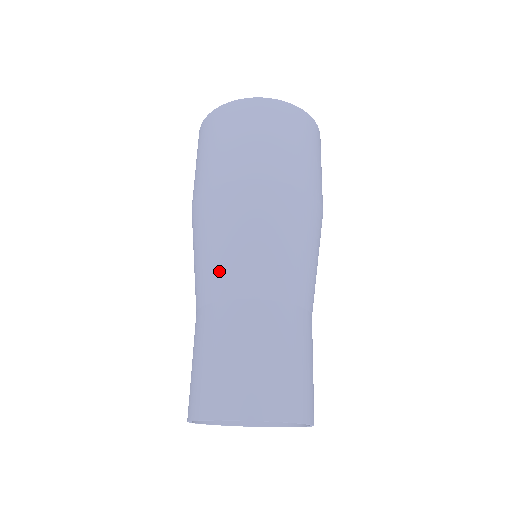
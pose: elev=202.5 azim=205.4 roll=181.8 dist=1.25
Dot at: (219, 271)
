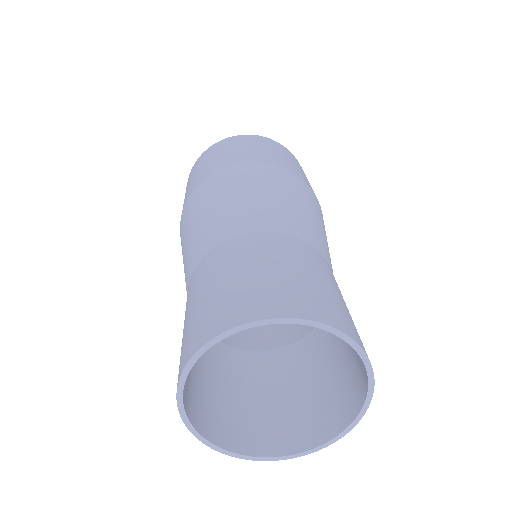
Dot at: (278, 212)
